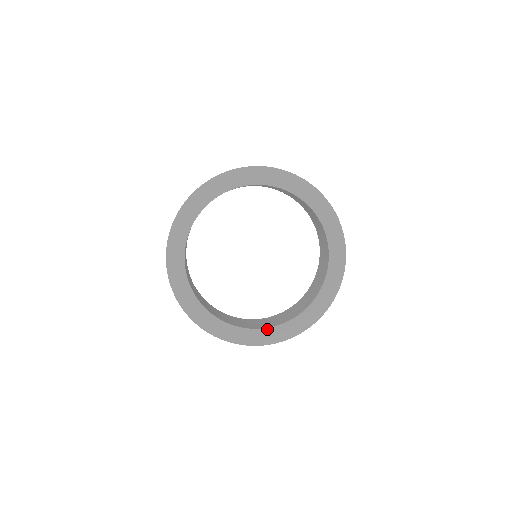
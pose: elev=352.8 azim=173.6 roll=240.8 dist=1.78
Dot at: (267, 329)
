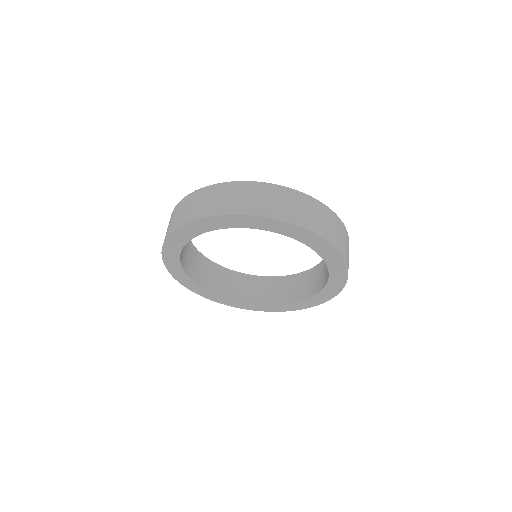
Dot at: (312, 297)
